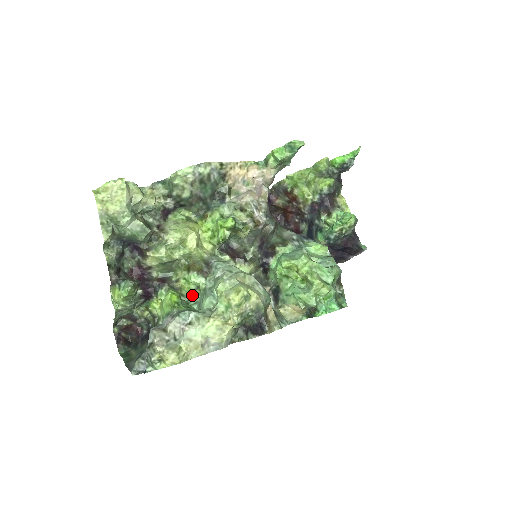
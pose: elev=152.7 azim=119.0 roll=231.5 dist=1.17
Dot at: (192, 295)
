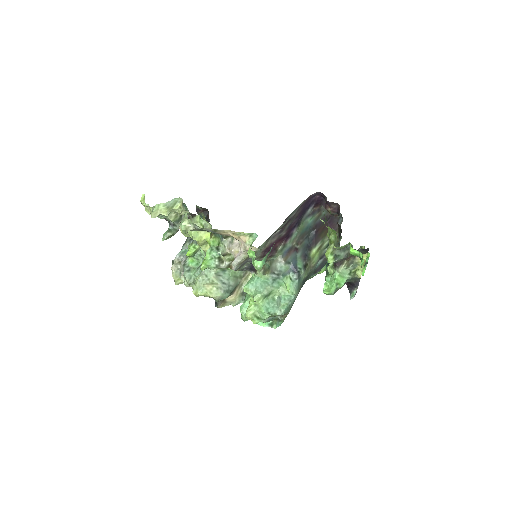
Dot at: occluded
